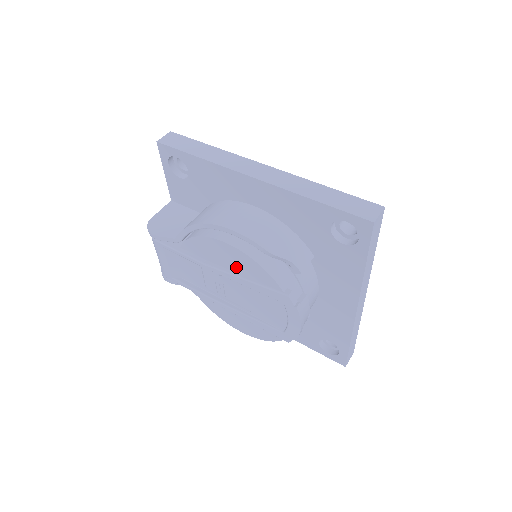
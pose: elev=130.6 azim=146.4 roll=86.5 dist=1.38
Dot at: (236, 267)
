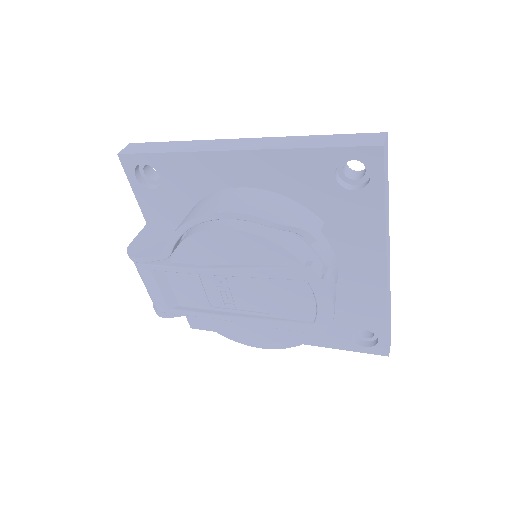
Dot at: (241, 257)
